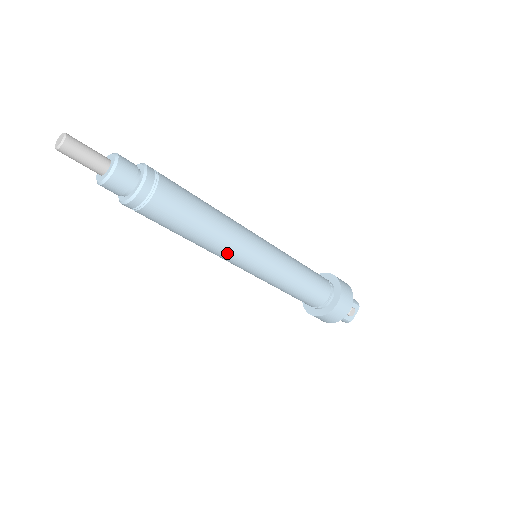
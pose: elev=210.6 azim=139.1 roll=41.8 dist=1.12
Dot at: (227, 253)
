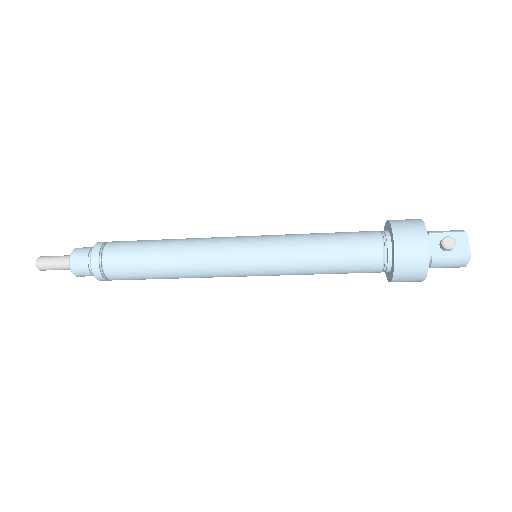
Dot at: (204, 265)
